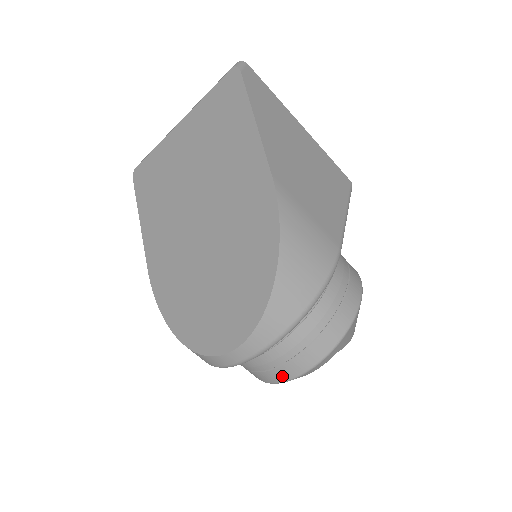
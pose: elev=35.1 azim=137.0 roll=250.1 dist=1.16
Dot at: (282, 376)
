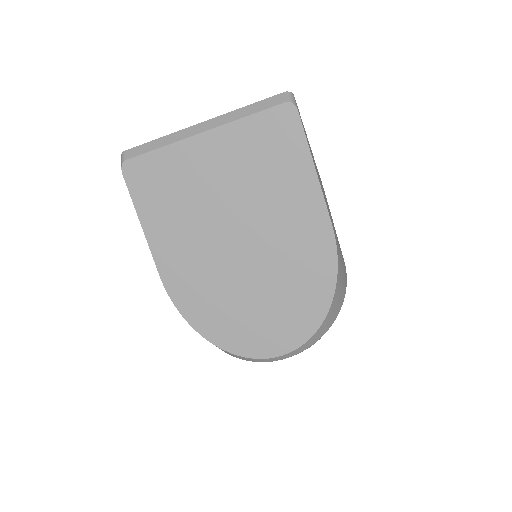
Dot at: occluded
